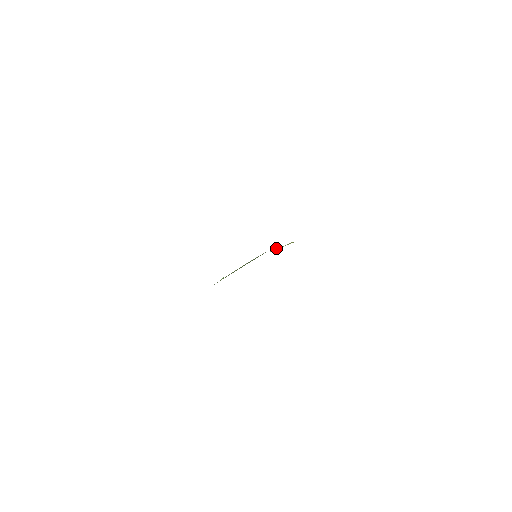
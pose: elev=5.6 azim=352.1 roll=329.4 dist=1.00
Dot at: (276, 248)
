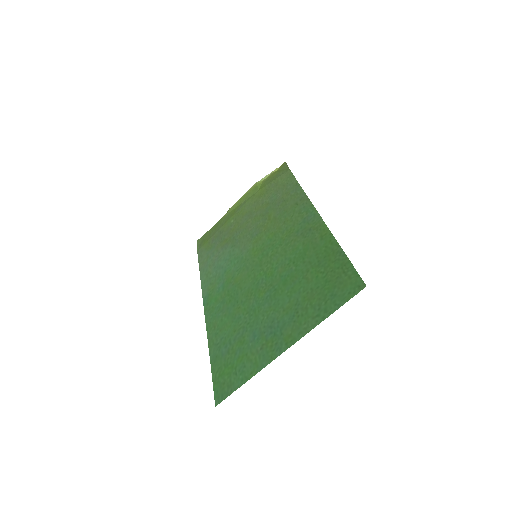
Dot at: (265, 177)
